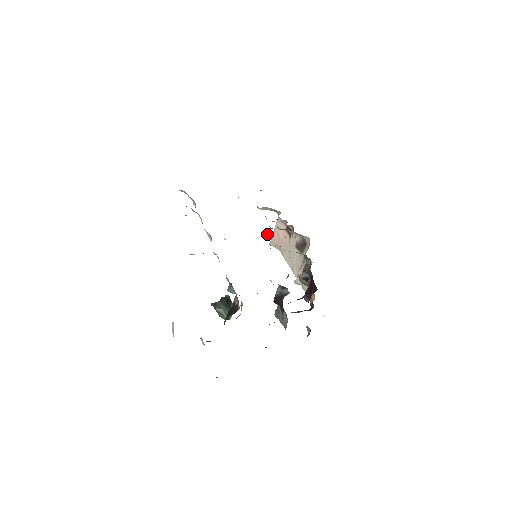
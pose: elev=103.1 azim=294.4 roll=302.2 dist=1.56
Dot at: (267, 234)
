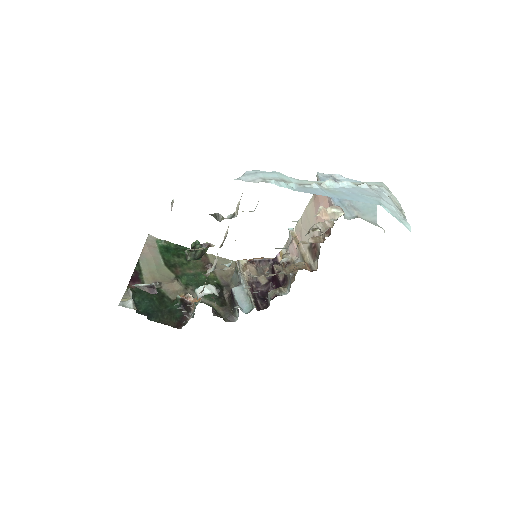
Dot at: (279, 265)
